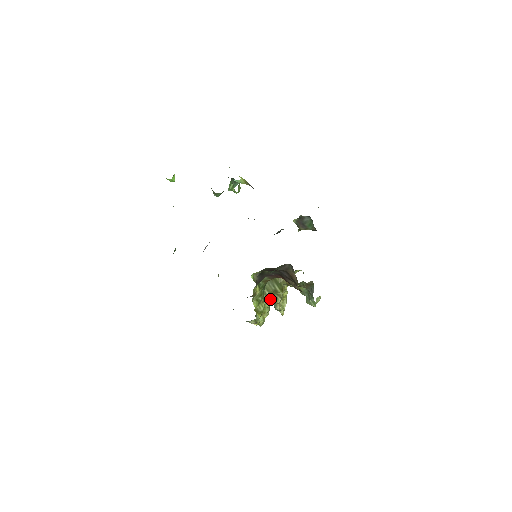
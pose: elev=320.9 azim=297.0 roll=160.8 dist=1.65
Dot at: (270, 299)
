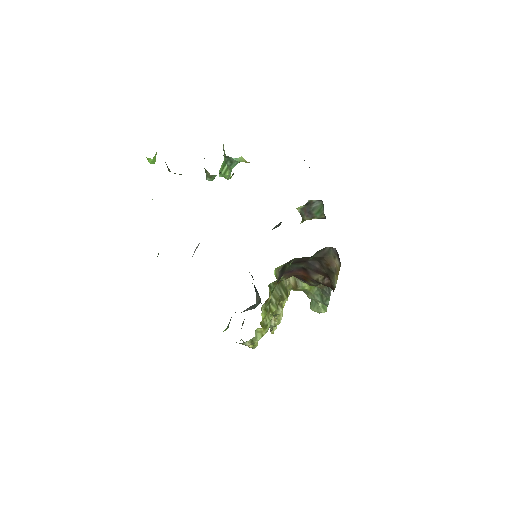
Dot at: (276, 308)
